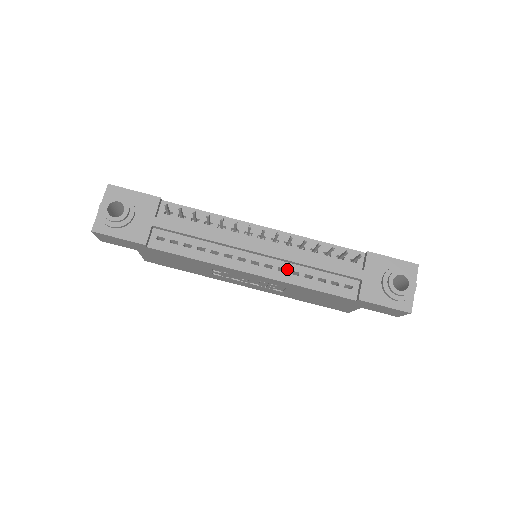
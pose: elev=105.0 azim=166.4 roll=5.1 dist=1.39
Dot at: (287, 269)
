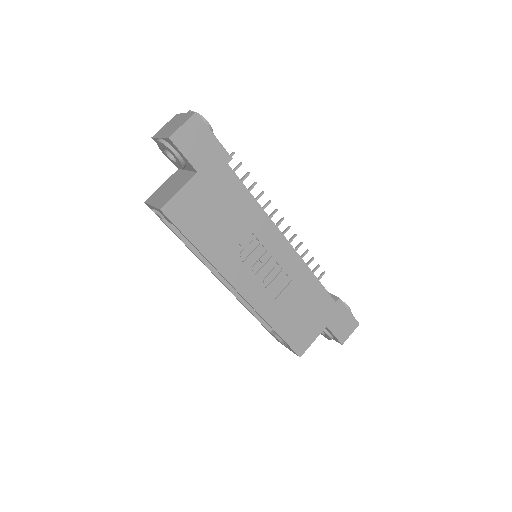
Dot at: occluded
